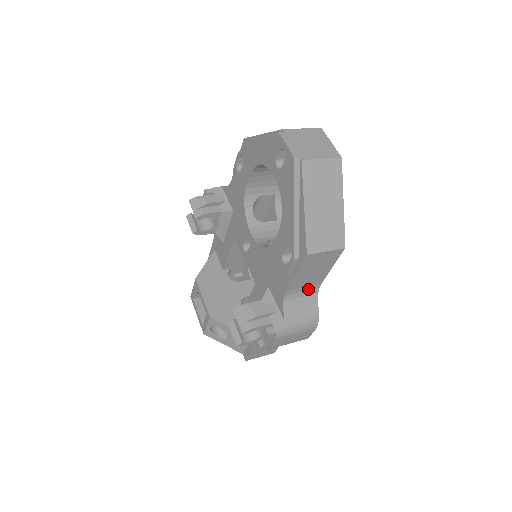
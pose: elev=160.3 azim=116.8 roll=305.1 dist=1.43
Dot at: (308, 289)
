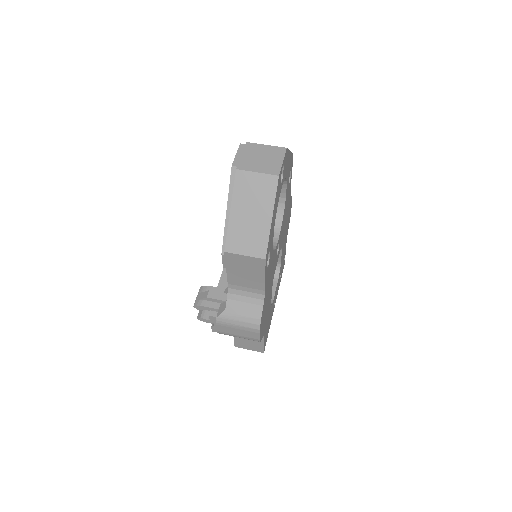
Dot at: (252, 291)
